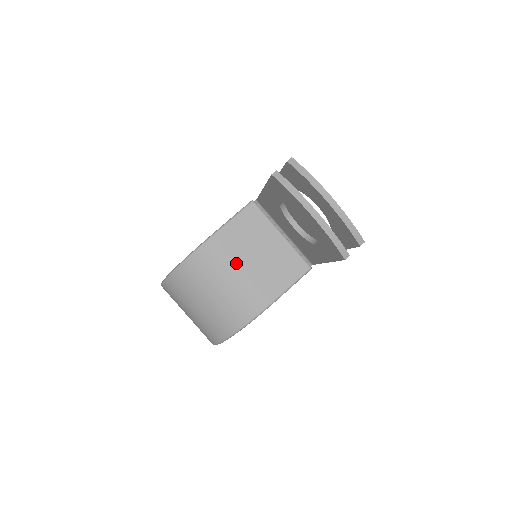
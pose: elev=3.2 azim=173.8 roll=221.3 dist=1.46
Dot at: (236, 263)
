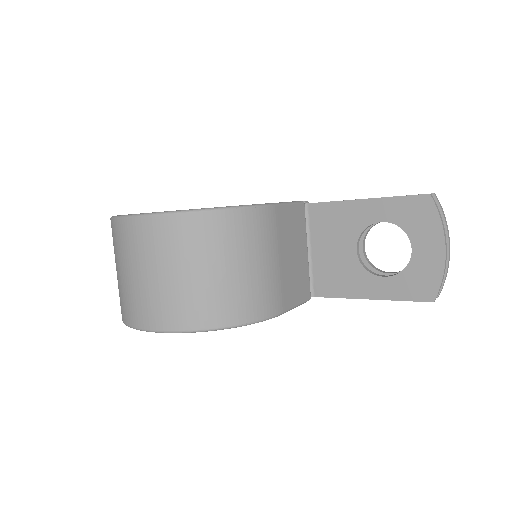
Dot at: (279, 249)
